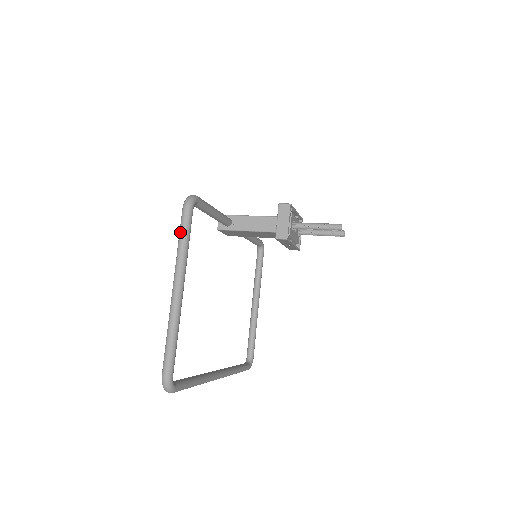
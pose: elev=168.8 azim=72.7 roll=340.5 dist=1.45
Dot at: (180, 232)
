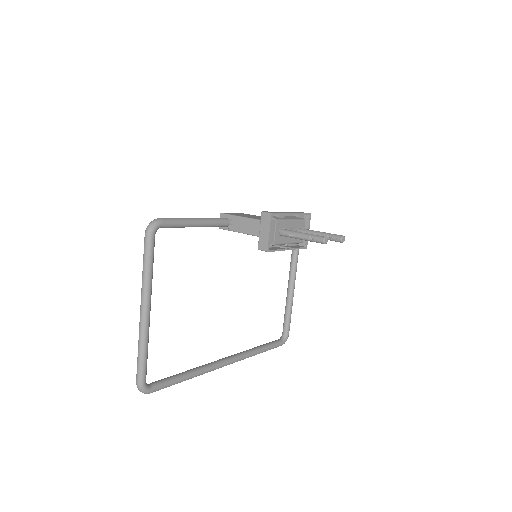
Dot at: (143, 258)
